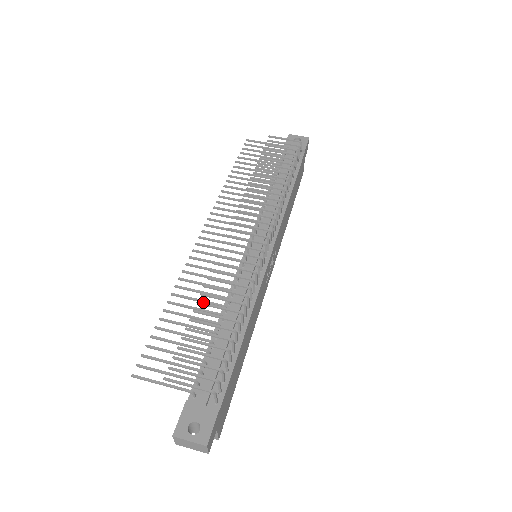
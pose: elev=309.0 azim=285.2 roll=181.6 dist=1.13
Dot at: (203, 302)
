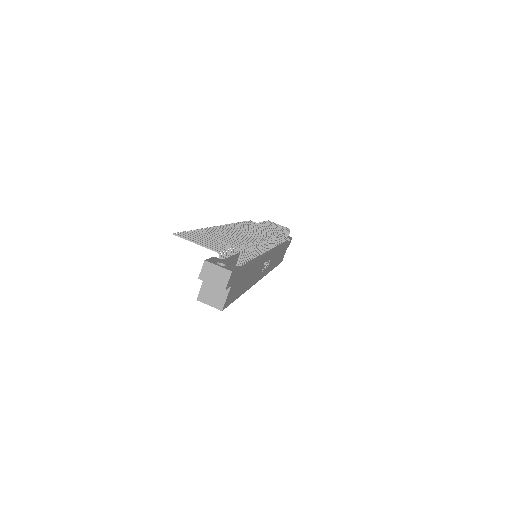
Dot at: (230, 230)
